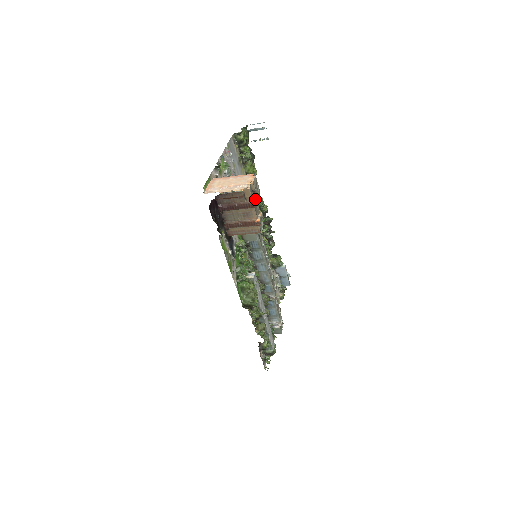
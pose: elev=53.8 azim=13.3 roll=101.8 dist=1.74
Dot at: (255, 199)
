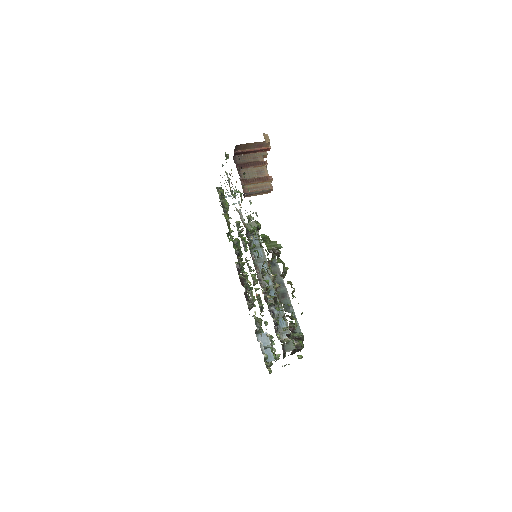
Dot at: occluded
